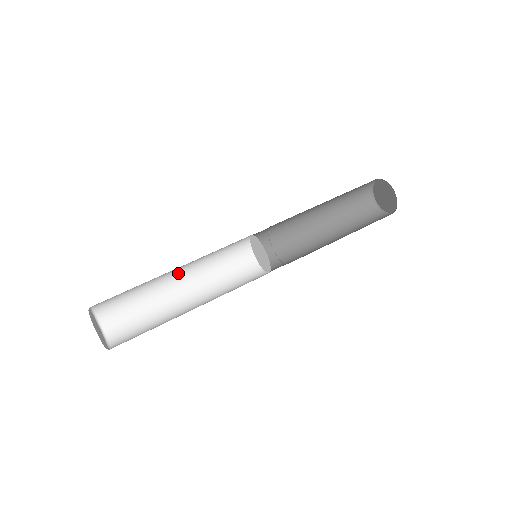
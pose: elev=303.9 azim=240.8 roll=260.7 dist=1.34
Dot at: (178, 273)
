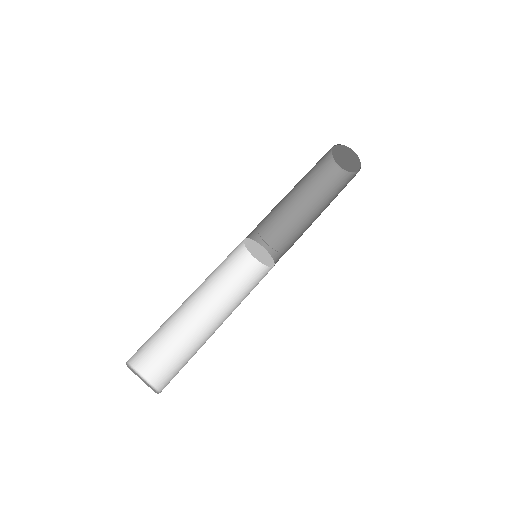
Dot at: (192, 300)
